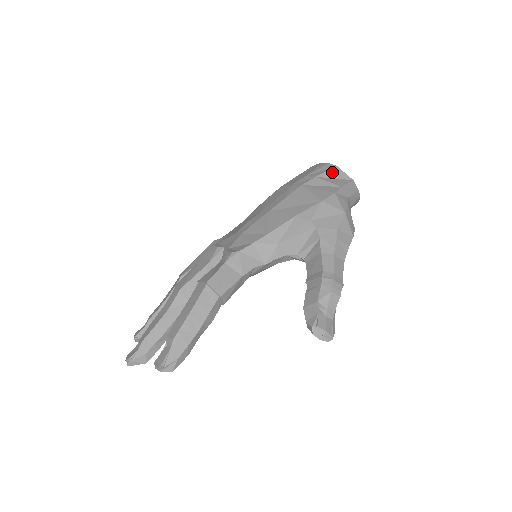
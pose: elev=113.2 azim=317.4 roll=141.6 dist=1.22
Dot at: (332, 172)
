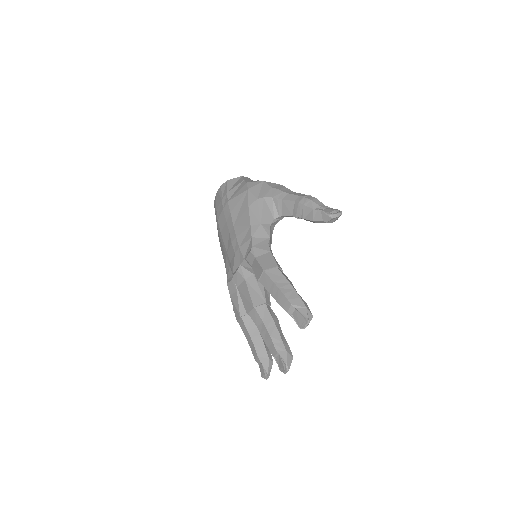
Dot at: (229, 184)
